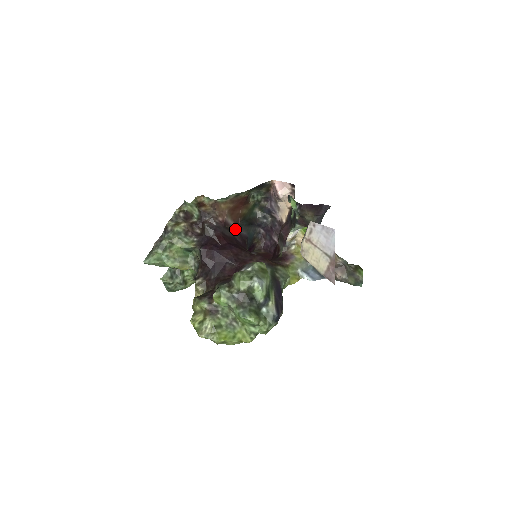
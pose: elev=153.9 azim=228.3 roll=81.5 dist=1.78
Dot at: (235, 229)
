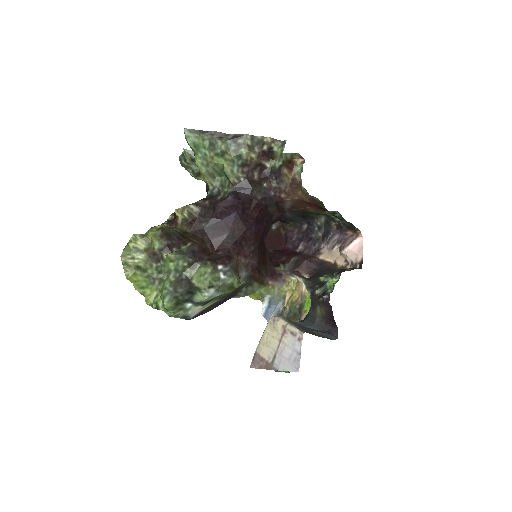
Dot at: (285, 208)
